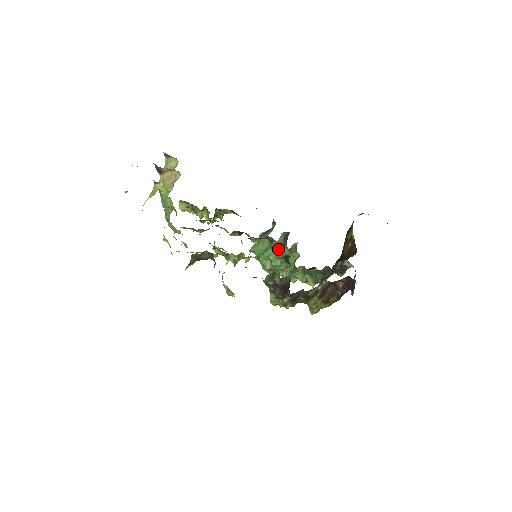
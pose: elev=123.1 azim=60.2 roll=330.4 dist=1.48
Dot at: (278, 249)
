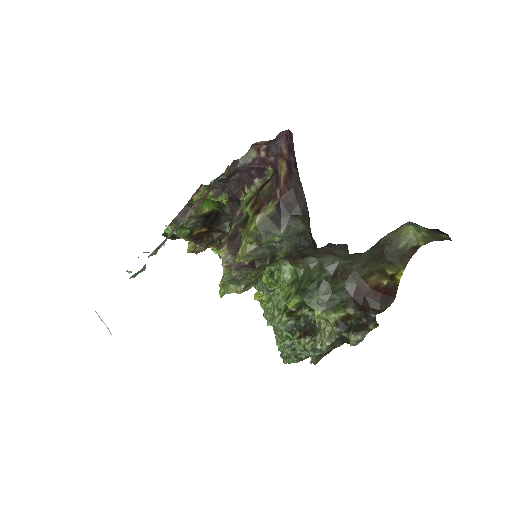
Dot at: occluded
